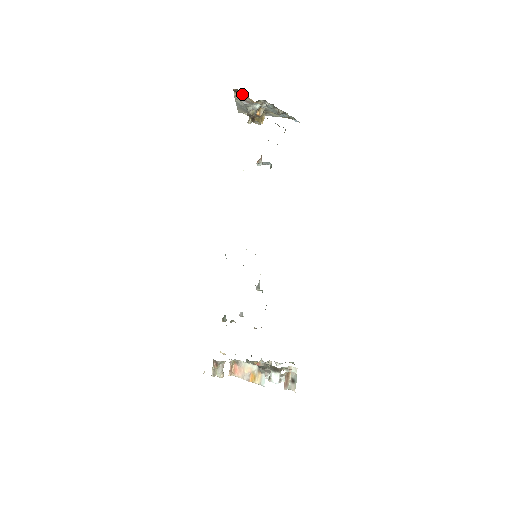
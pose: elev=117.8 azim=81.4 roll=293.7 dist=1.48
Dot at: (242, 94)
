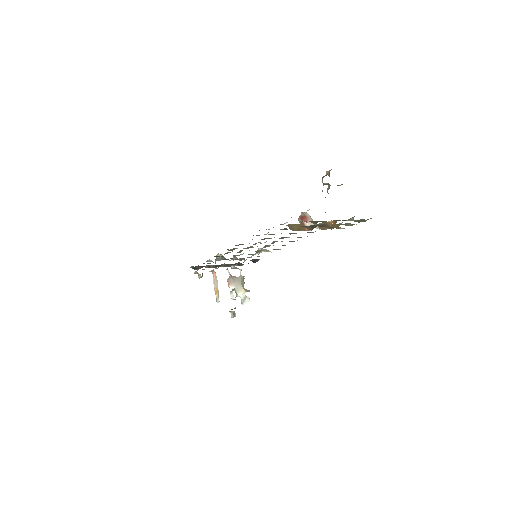
Dot at: occluded
